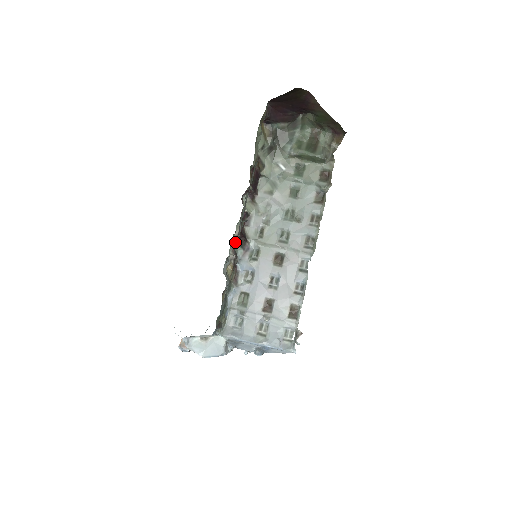
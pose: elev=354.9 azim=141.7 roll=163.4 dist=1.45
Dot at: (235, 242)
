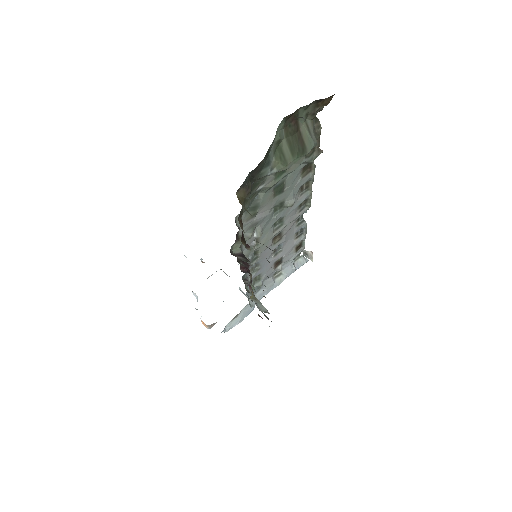
Dot at: (252, 286)
